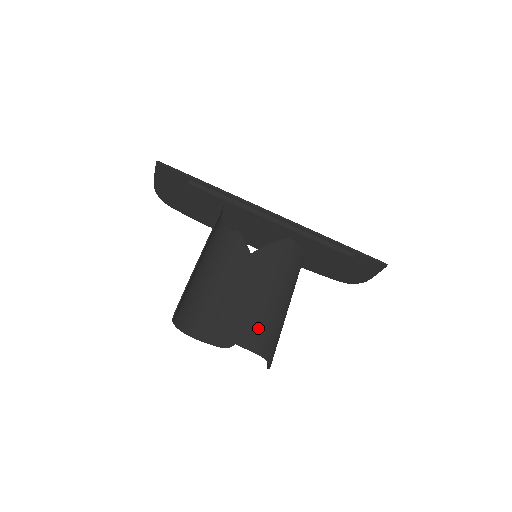
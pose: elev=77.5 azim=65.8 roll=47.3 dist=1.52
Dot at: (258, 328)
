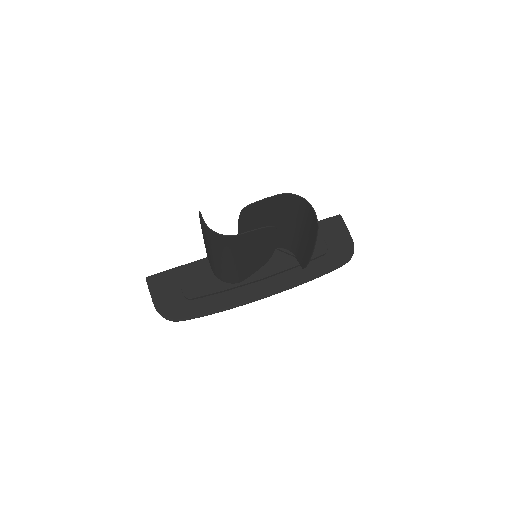
Dot at: (275, 206)
